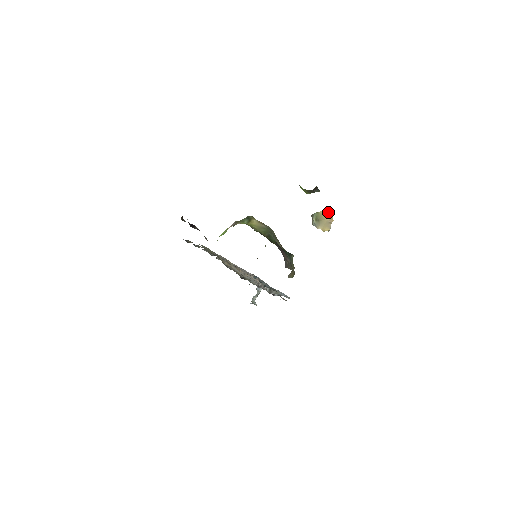
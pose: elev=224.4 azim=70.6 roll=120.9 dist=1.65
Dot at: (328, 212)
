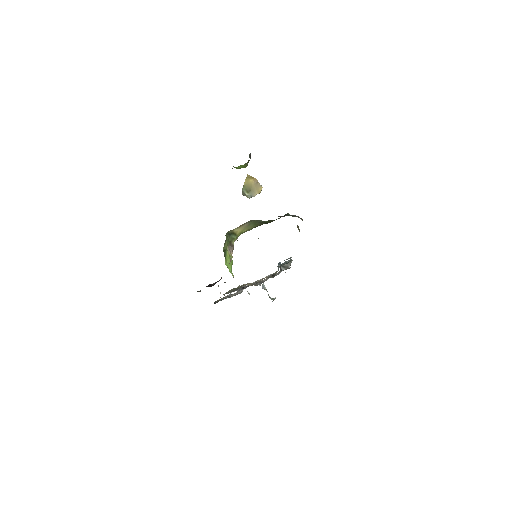
Dot at: (248, 178)
